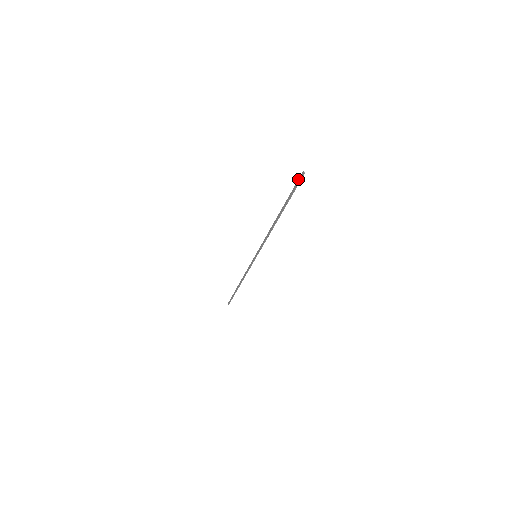
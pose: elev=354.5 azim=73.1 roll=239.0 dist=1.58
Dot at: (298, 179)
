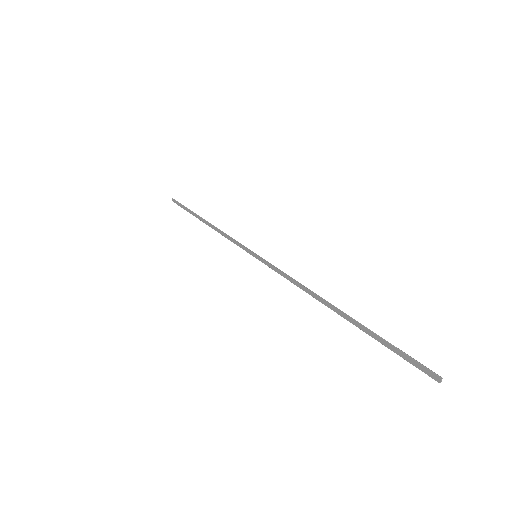
Dot at: (420, 364)
